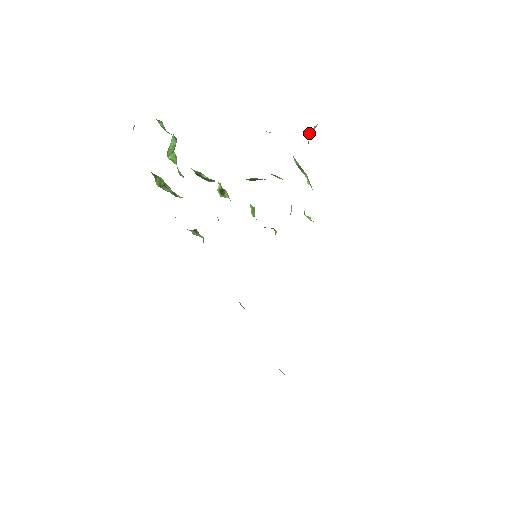
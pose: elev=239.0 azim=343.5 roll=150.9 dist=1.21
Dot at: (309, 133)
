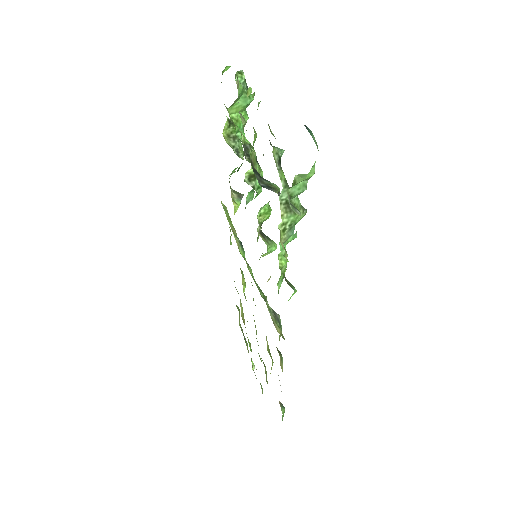
Dot at: (309, 177)
